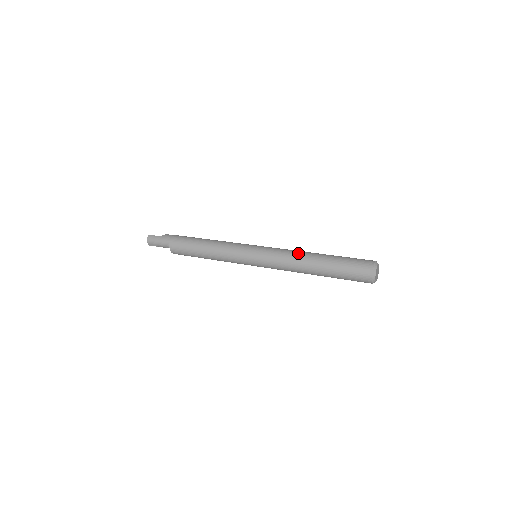
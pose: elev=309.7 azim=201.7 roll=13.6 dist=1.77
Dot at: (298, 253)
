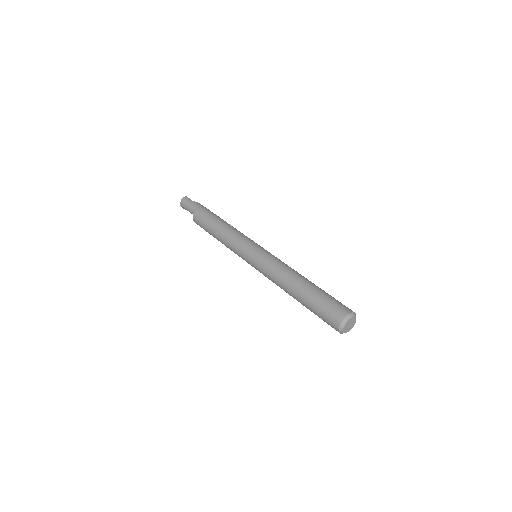
Dot at: (291, 269)
